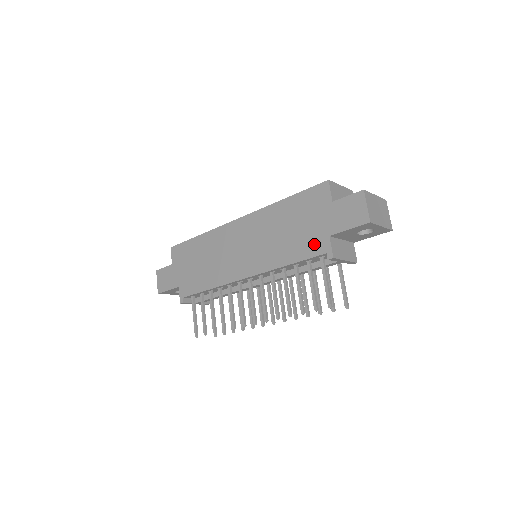
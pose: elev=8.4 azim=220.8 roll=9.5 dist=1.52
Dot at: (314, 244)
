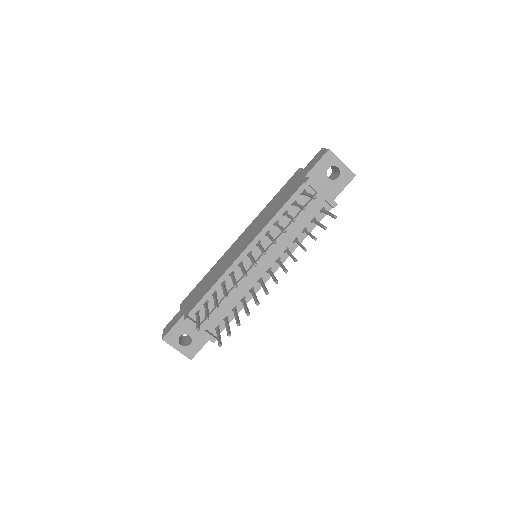
Dot at: (295, 188)
